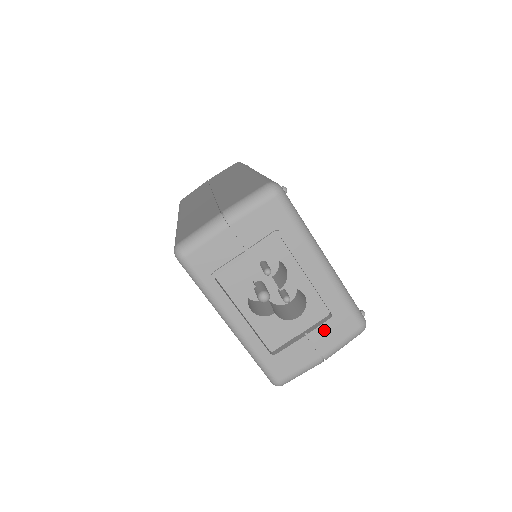
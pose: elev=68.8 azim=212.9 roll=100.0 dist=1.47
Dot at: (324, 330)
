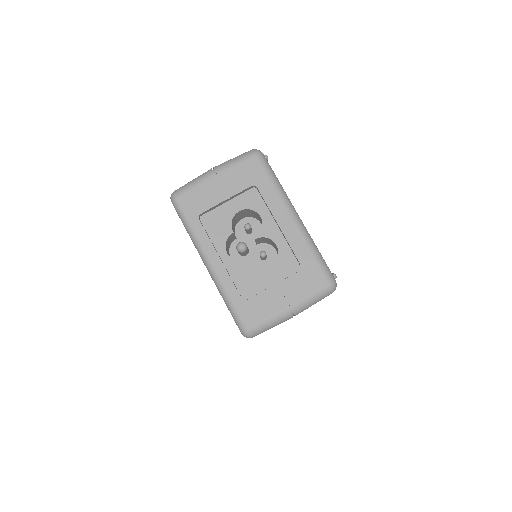
Dot at: (292, 279)
